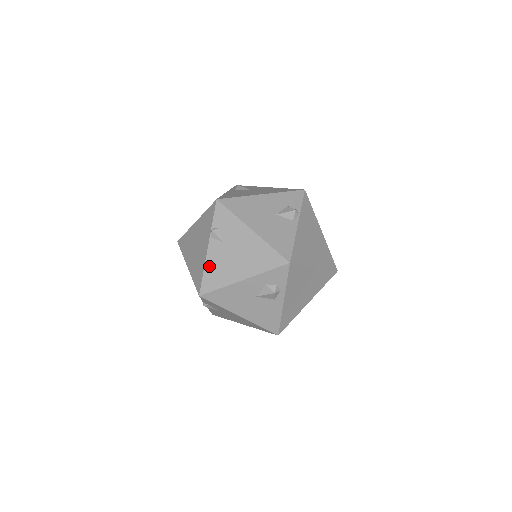
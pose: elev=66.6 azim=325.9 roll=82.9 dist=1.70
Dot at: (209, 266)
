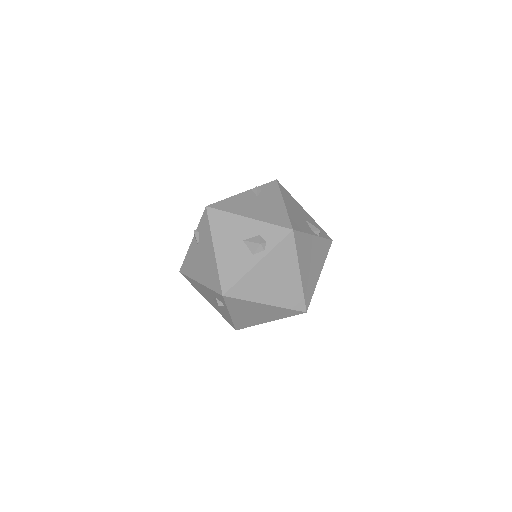
Dot at: (233, 199)
